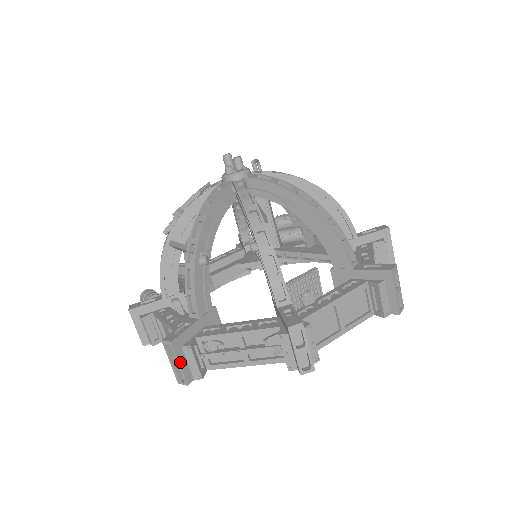
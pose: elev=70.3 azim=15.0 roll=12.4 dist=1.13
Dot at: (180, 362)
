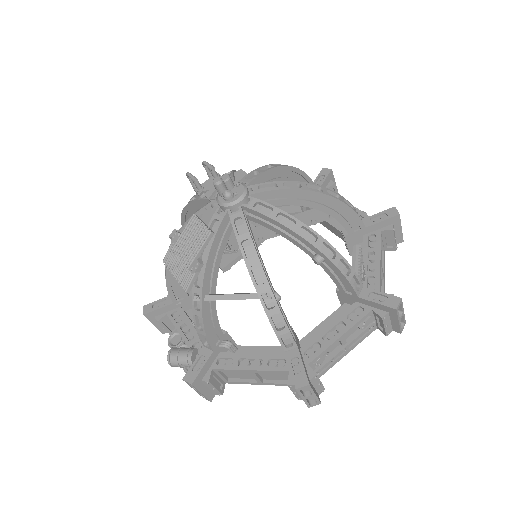
Dot at: (315, 393)
